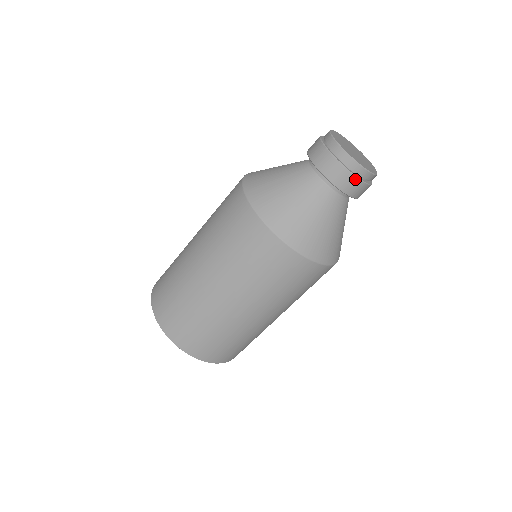
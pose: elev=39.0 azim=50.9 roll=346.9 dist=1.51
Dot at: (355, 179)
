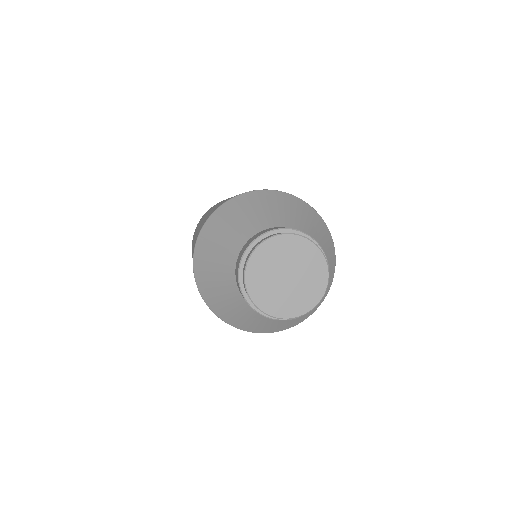
Dot at: (281, 319)
